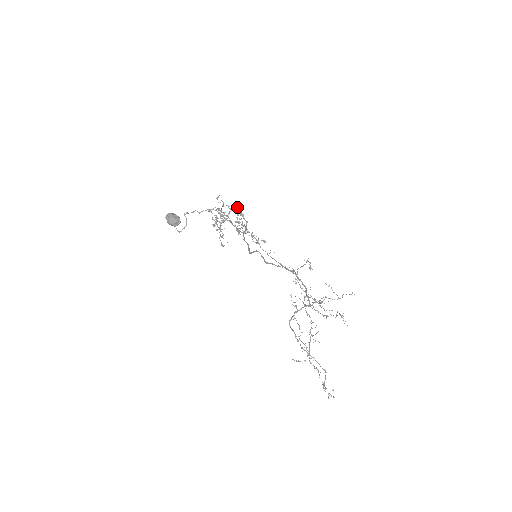
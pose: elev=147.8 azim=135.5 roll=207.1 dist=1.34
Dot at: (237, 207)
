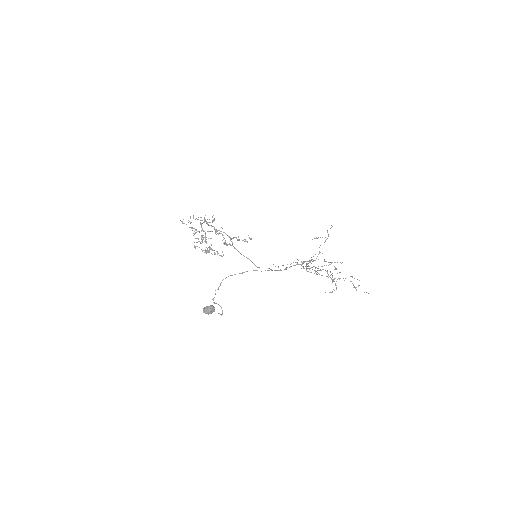
Dot at: occluded
